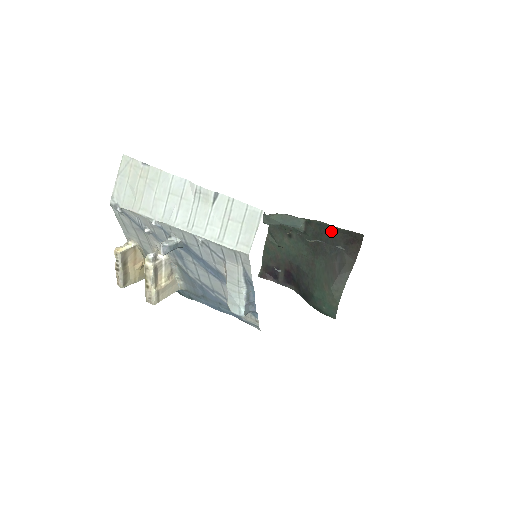
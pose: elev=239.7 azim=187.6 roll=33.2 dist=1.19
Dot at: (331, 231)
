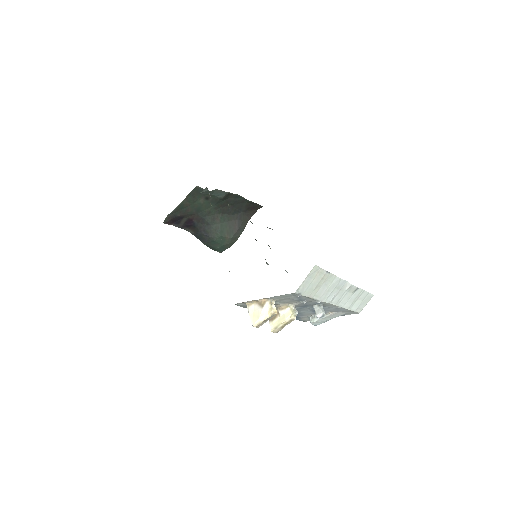
Dot at: (242, 201)
